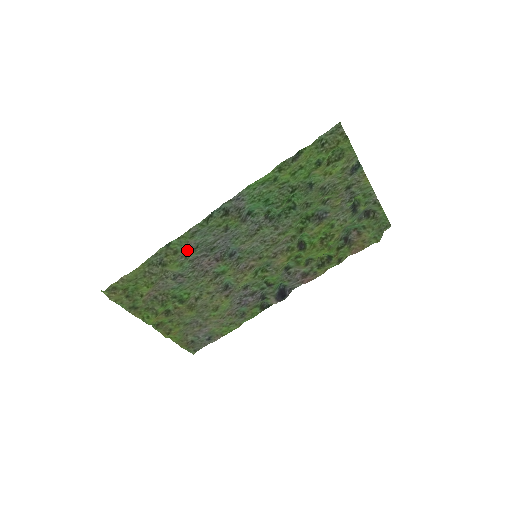
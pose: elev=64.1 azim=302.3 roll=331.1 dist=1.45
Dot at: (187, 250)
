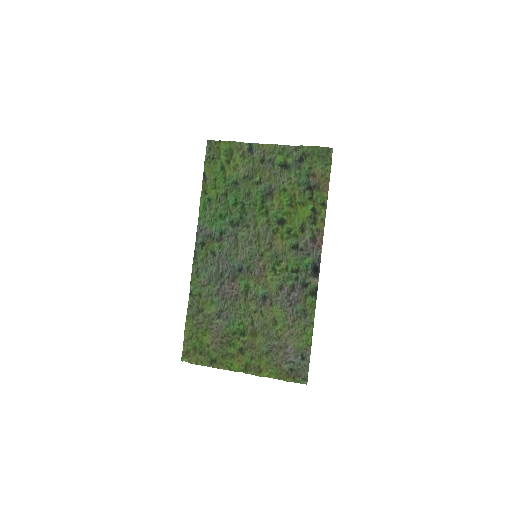
Dot at: (206, 288)
